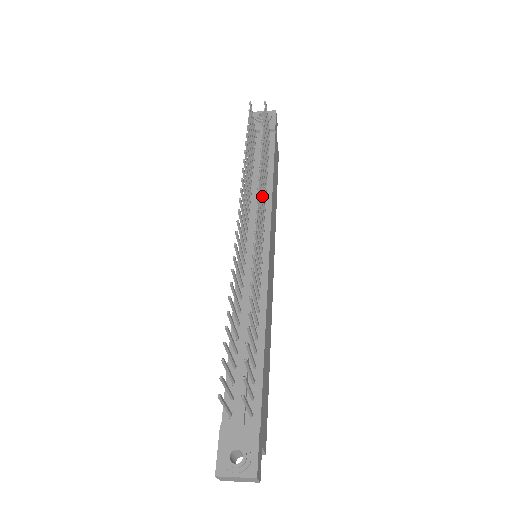
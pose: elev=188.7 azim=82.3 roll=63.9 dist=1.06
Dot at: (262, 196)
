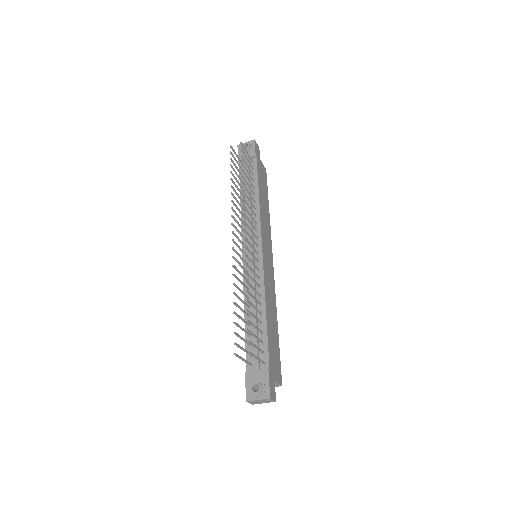
Dot at: (249, 215)
